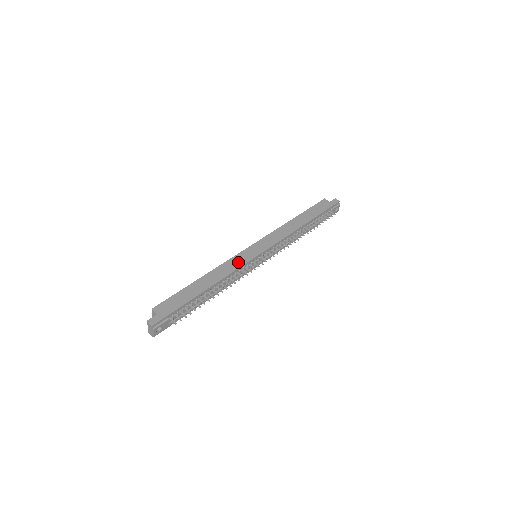
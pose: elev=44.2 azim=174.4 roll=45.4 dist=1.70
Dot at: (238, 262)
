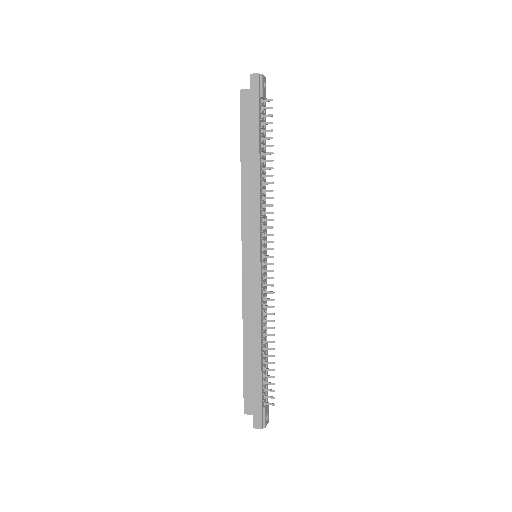
Dot at: (253, 292)
